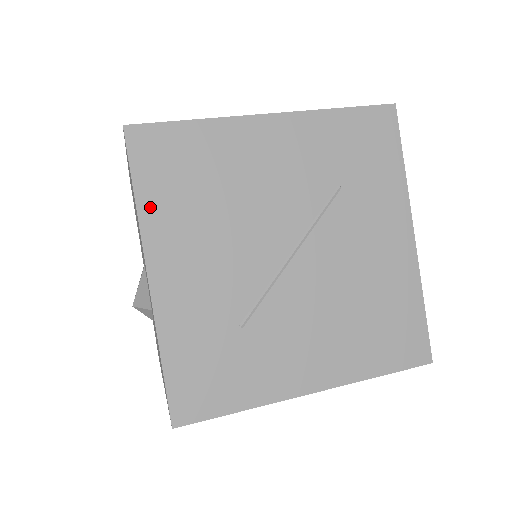
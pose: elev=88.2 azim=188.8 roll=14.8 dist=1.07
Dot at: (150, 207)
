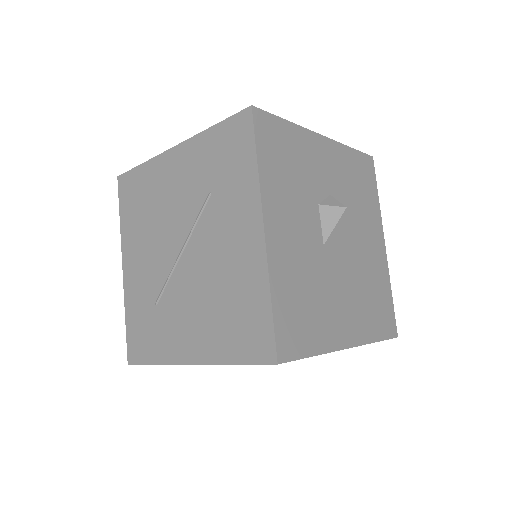
Dot at: (124, 224)
